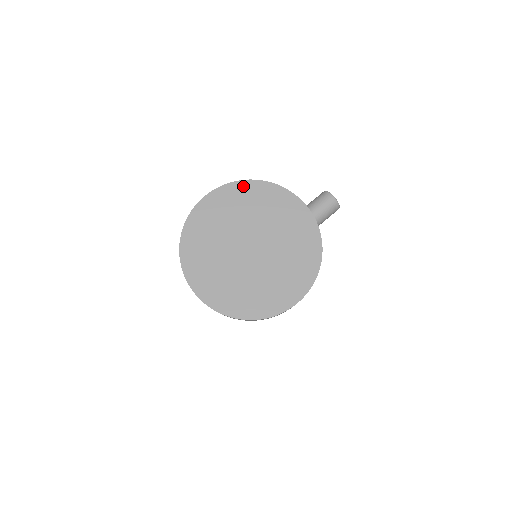
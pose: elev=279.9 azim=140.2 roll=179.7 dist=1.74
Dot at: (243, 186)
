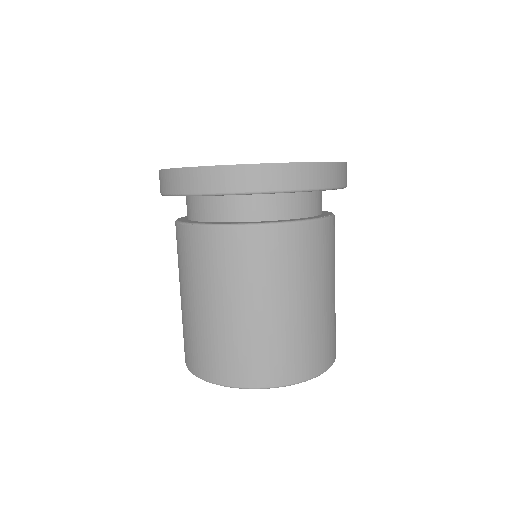
Dot at: occluded
